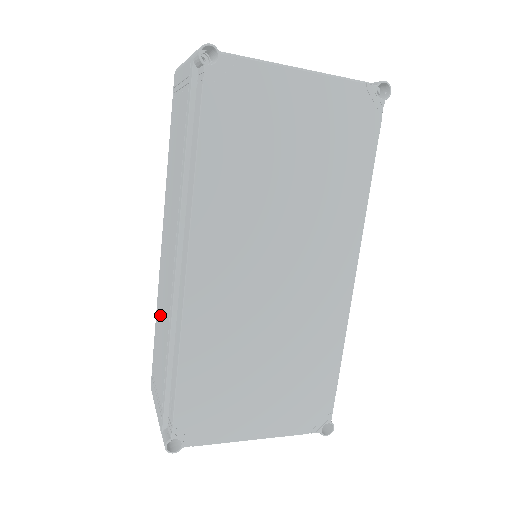
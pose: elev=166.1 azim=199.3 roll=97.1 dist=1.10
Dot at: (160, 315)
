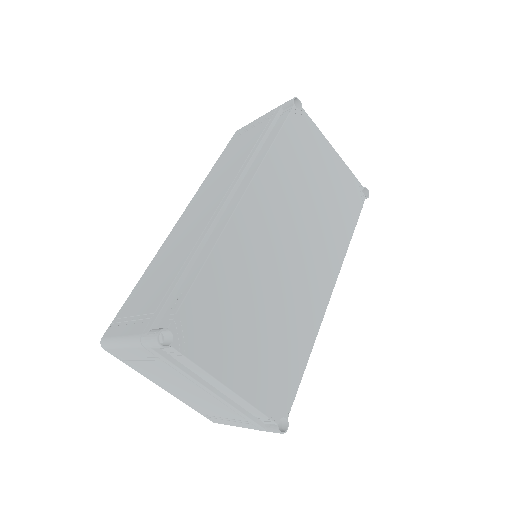
Dot at: (164, 259)
